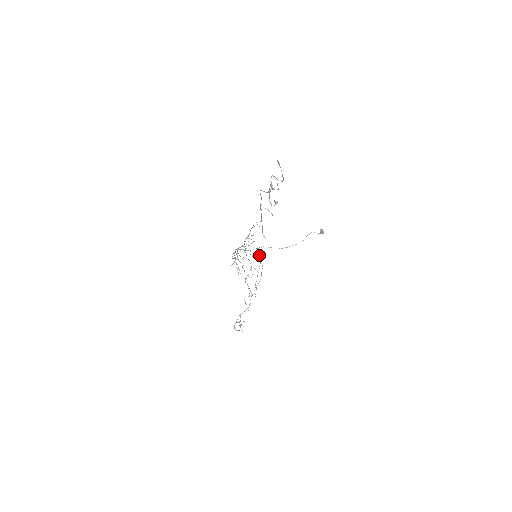
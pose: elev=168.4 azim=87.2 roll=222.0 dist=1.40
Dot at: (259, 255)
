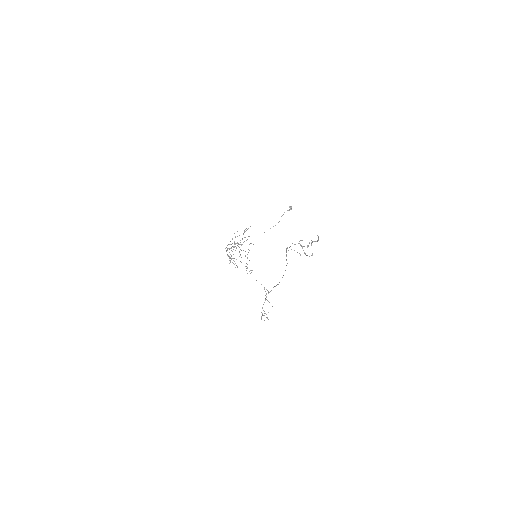
Dot at: occluded
